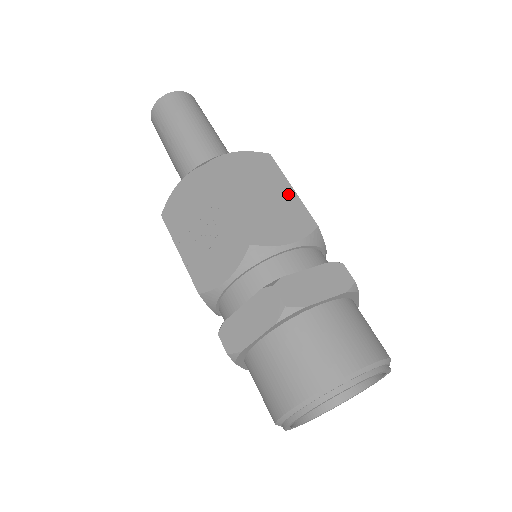
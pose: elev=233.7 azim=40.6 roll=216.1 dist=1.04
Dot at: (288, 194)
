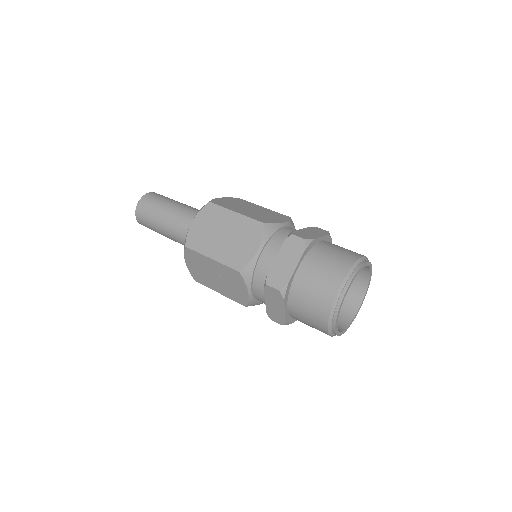
Dot at: (236, 219)
